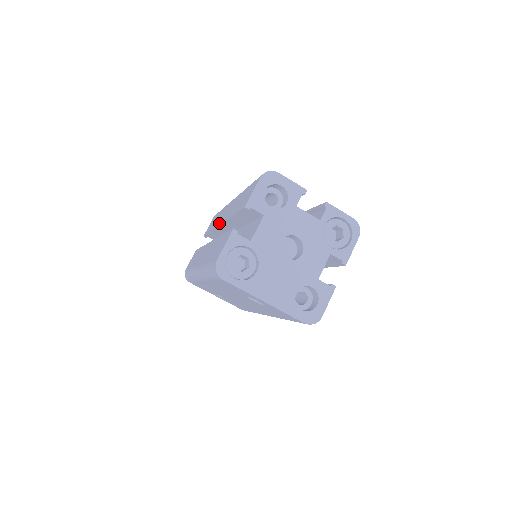
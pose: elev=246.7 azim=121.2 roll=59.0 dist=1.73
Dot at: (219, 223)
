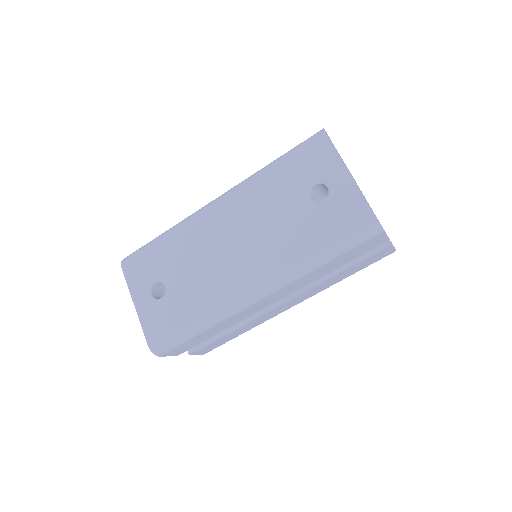
Dot at: occluded
